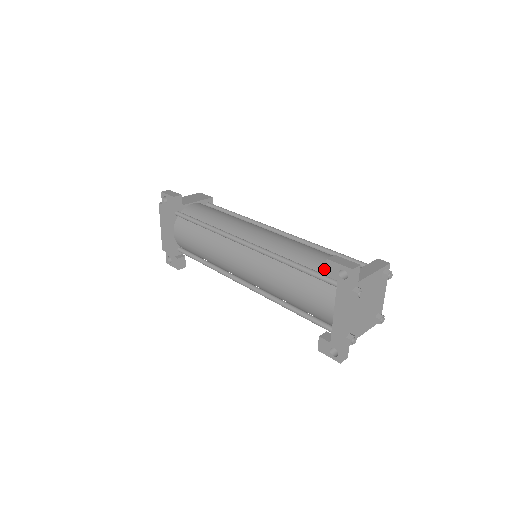
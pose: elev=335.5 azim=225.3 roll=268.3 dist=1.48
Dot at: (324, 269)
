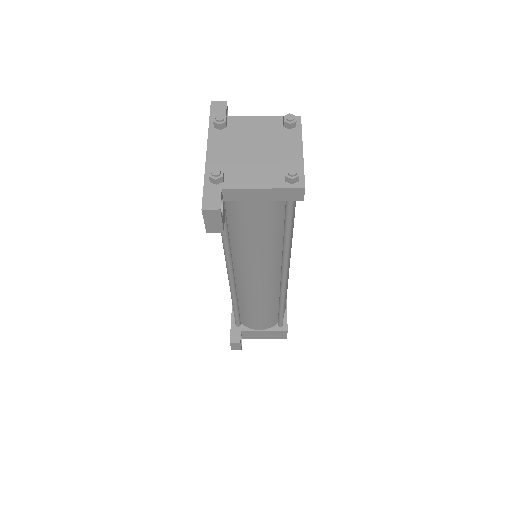
Dot at: occluded
